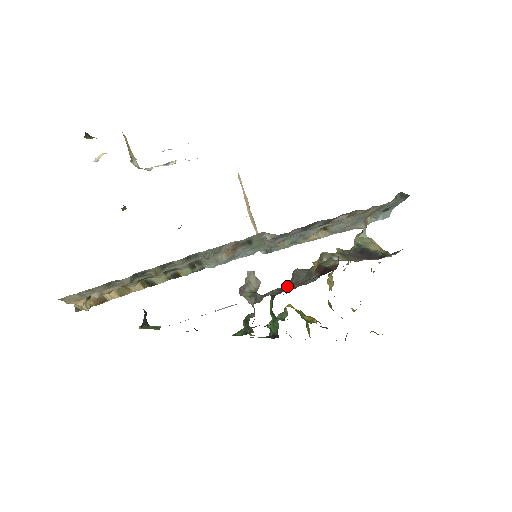
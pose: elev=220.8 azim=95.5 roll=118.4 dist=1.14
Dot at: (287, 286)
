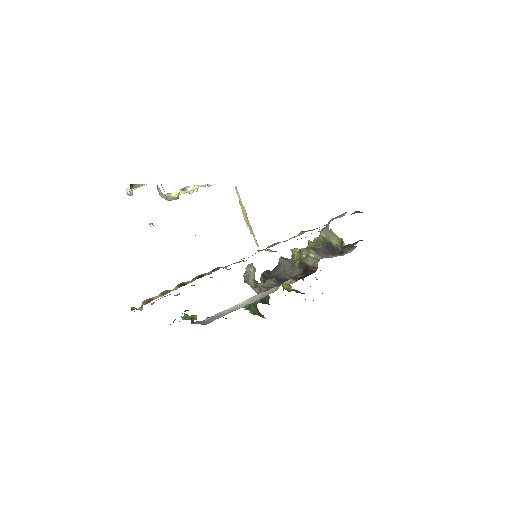
Dot at: (277, 273)
